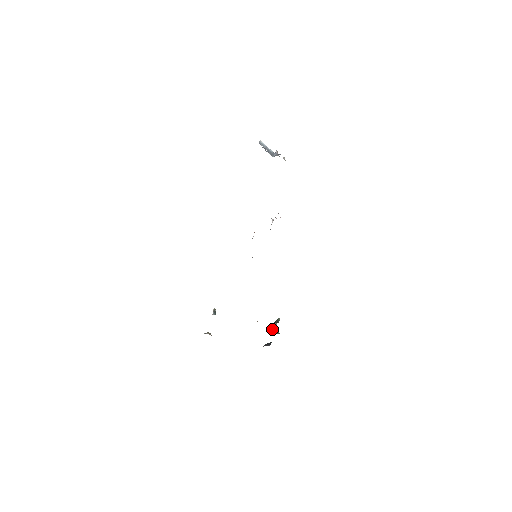
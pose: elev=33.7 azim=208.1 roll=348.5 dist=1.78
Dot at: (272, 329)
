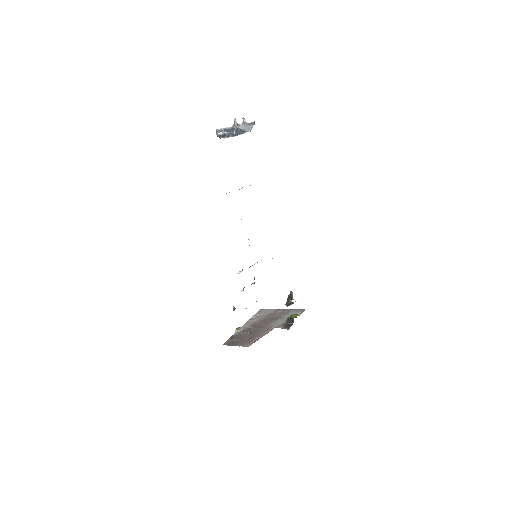
Dot at: occluded
